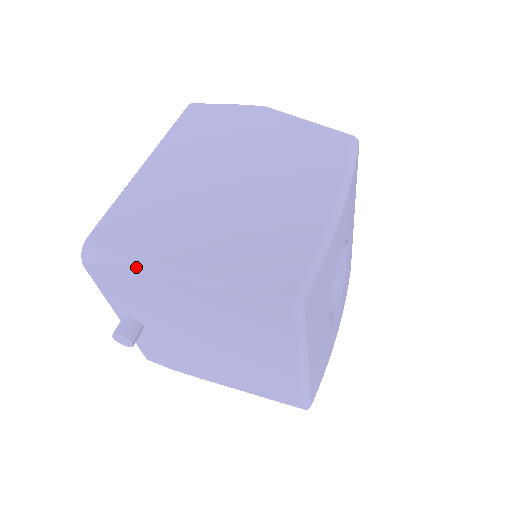
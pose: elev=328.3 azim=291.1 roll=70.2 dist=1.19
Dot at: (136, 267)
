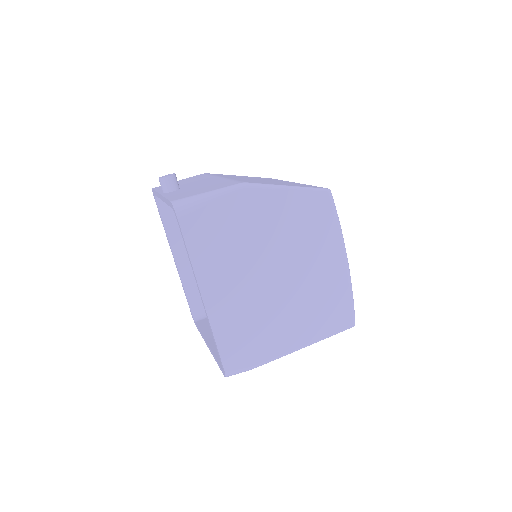
Dot at: occluded
